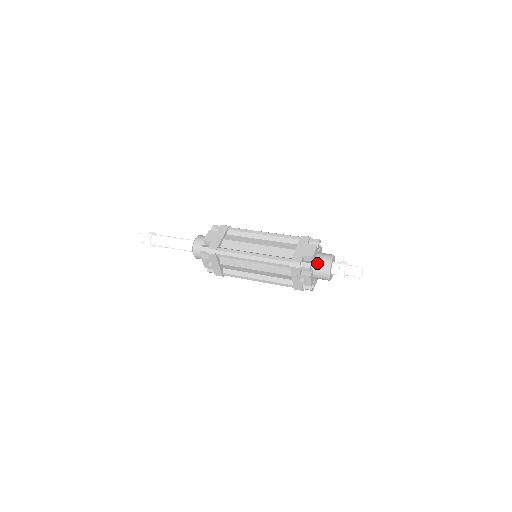
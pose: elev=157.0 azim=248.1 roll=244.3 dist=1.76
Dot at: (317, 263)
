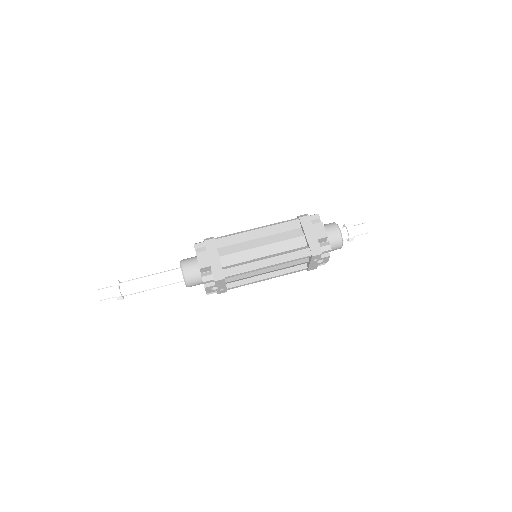
Dot at: (329, 239)
